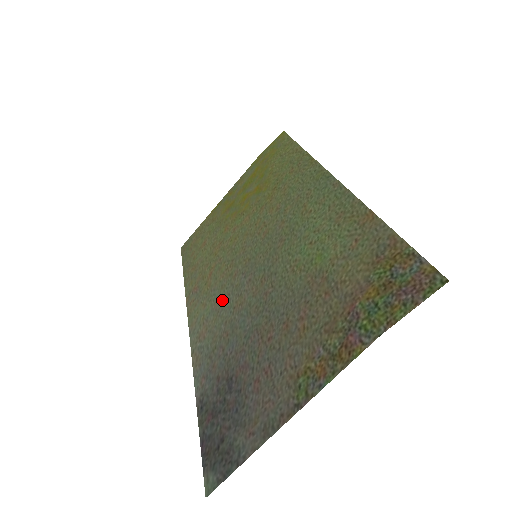
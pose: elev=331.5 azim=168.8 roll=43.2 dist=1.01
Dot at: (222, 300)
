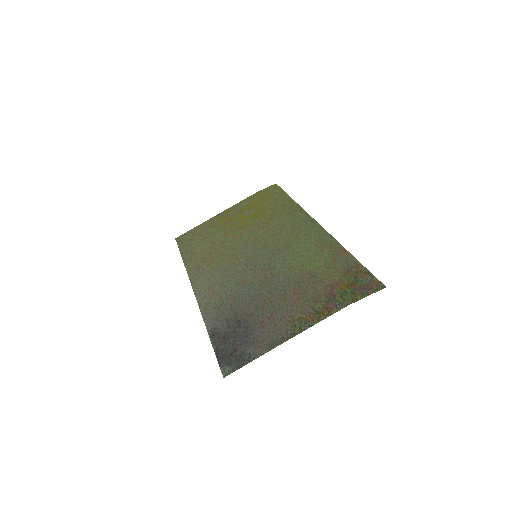
Dot at: (226, 277)
